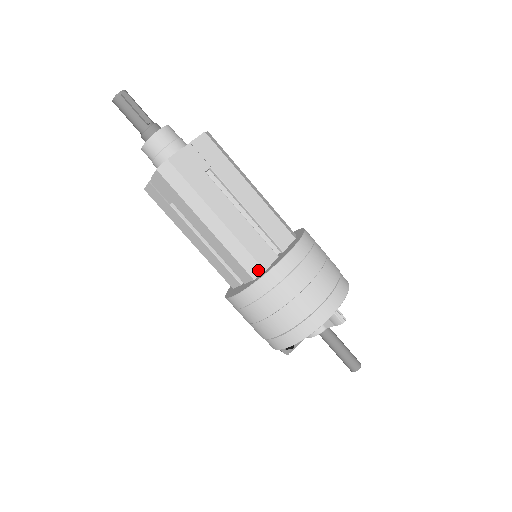
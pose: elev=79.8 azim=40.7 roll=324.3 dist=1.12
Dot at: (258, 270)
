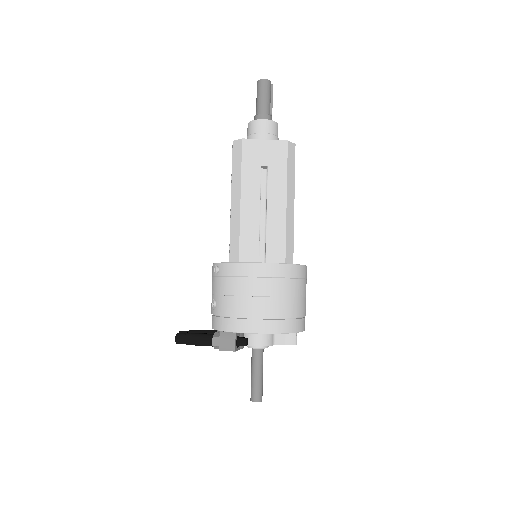
Dot at: (291, 260)
